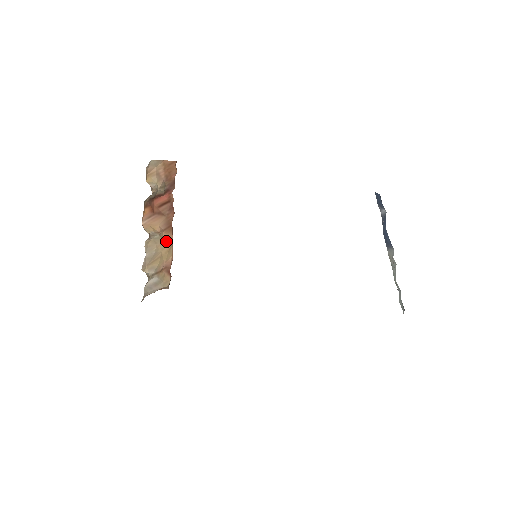
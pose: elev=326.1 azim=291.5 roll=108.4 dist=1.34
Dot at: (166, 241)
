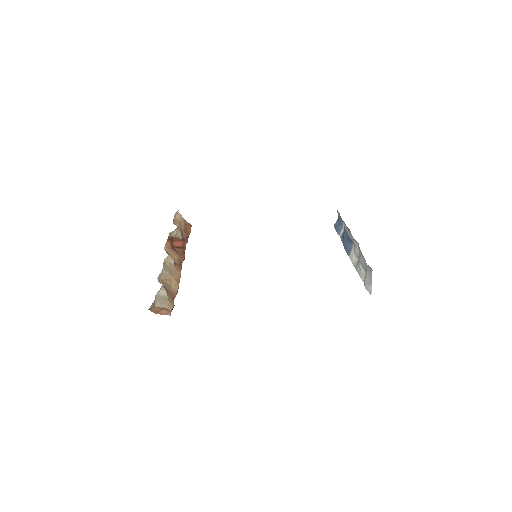
Dot at: (177, 272)
